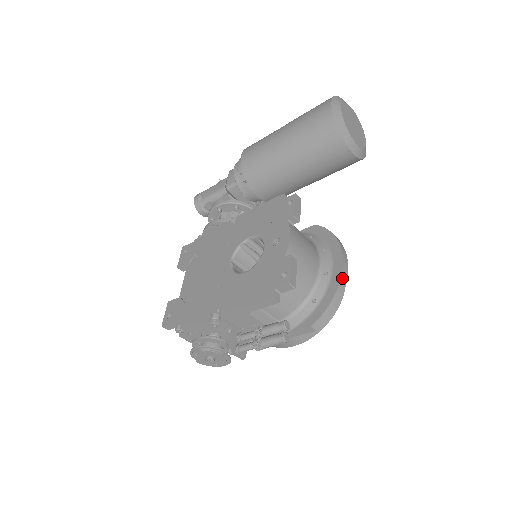
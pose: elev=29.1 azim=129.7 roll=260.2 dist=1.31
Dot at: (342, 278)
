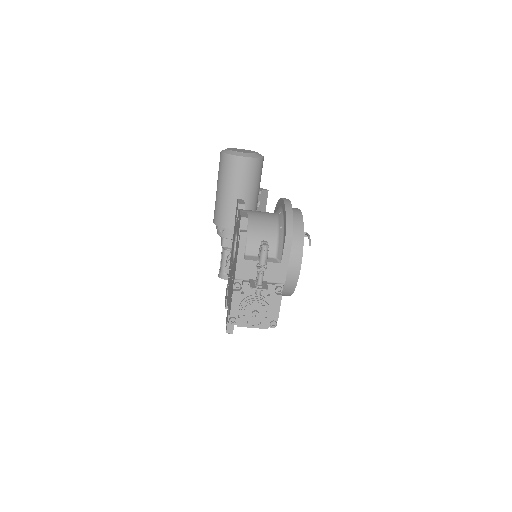
Dot at: (286, 204)
